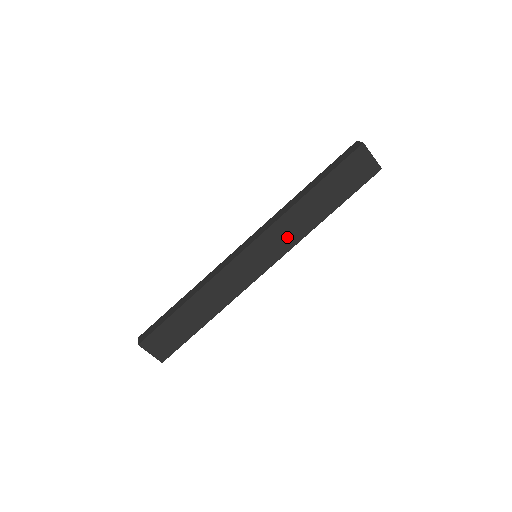
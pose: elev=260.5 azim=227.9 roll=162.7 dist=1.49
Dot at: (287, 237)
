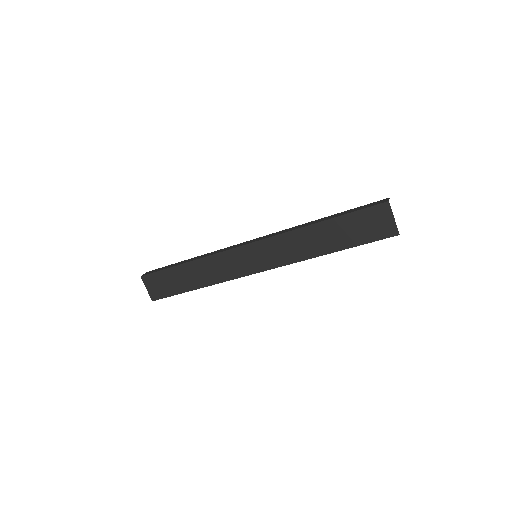
Dot at: (286, 253)
